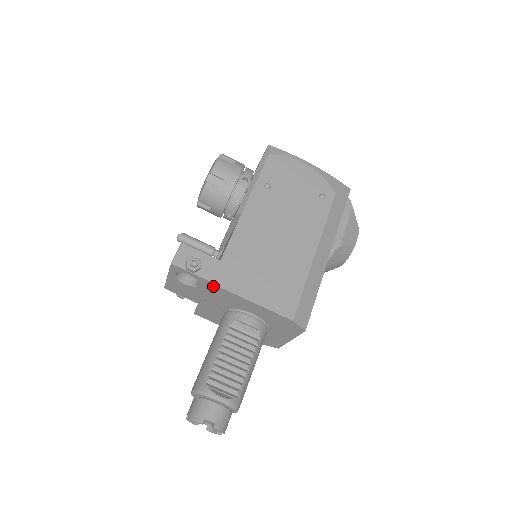
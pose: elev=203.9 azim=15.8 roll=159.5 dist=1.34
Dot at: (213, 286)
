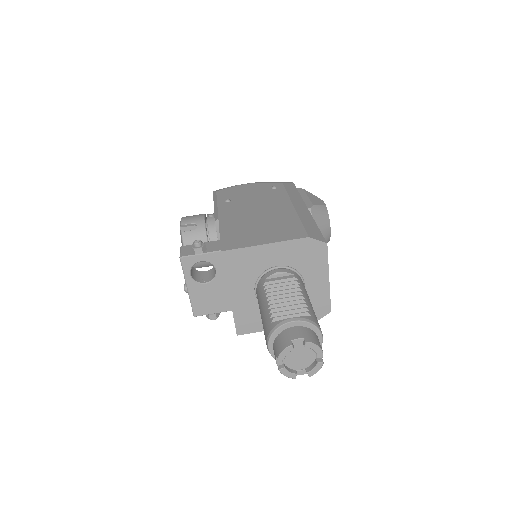
Dot at: (226, 255)
